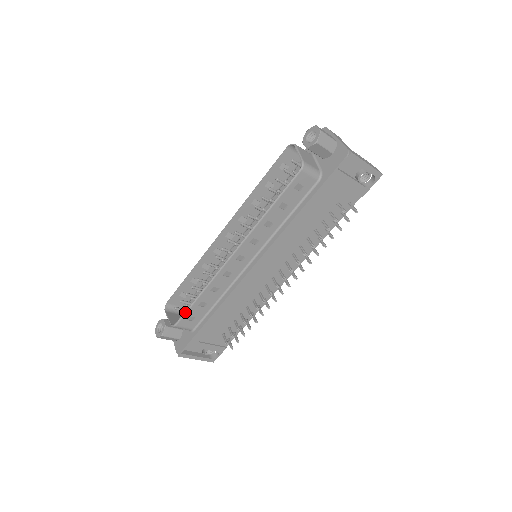
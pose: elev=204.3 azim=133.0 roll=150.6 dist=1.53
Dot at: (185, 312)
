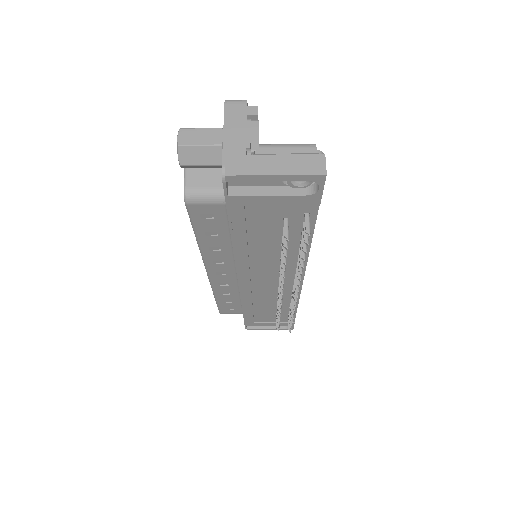
Dot at: (217, 306)
